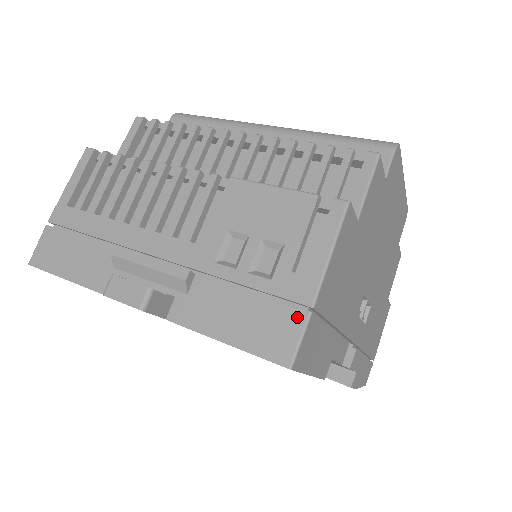
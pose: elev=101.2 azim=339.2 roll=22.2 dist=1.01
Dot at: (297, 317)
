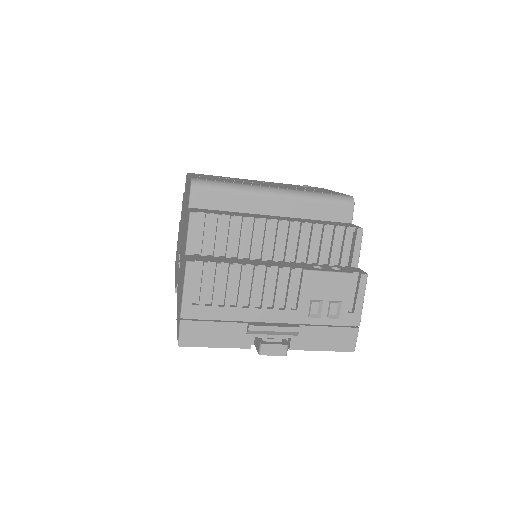
Dot at: (354, 332)
